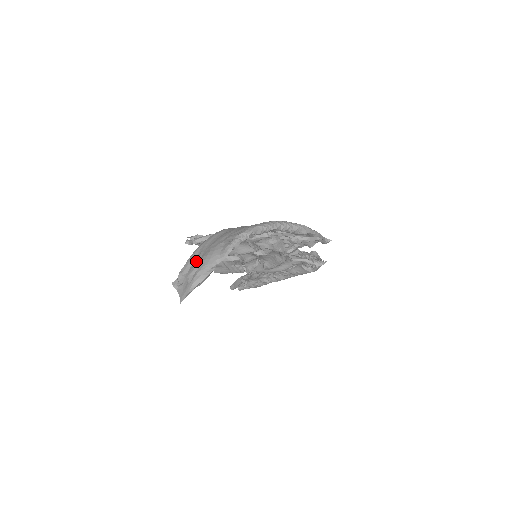
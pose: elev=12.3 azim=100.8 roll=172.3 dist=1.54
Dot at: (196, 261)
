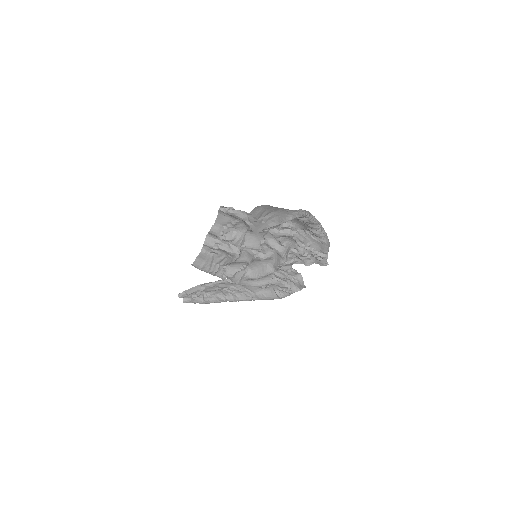
Dot at: (265, 211)
